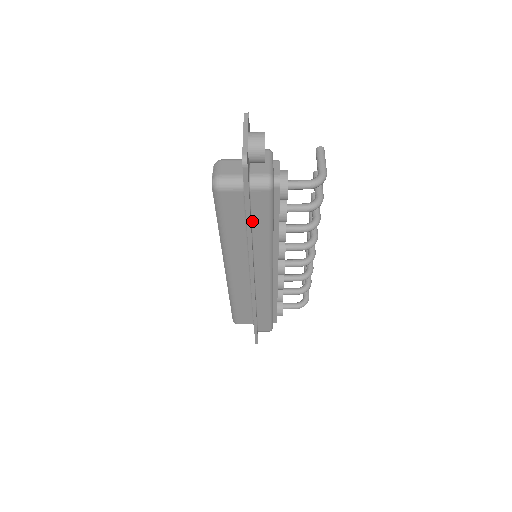
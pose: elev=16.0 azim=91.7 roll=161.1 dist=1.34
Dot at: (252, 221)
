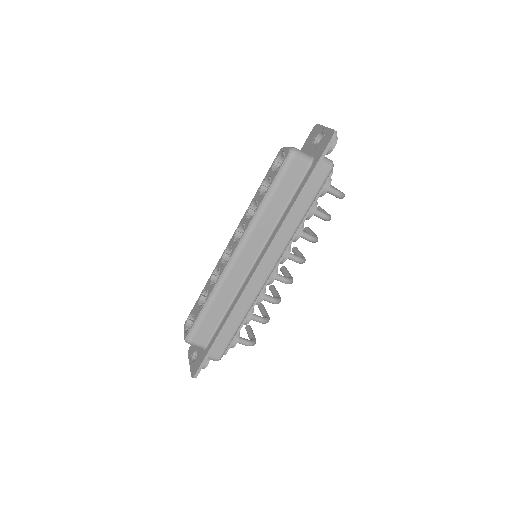
Dot at: (301, 195)
